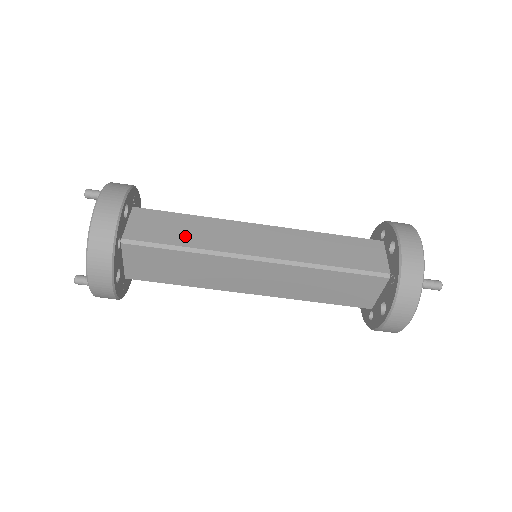
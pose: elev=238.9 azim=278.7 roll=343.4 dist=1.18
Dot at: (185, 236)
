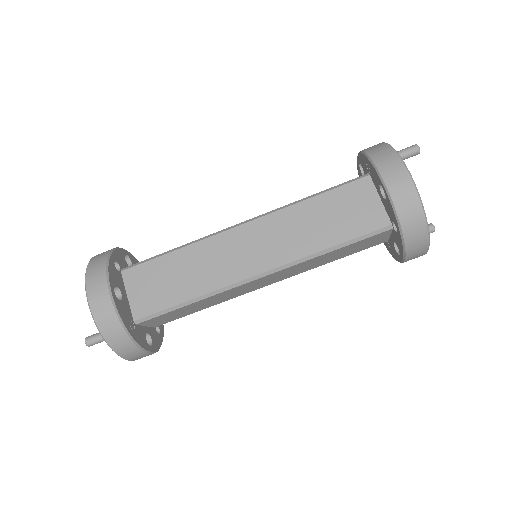
Dot at: occluded
